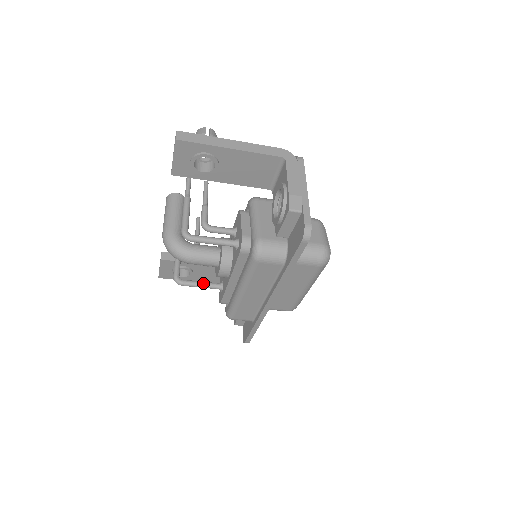
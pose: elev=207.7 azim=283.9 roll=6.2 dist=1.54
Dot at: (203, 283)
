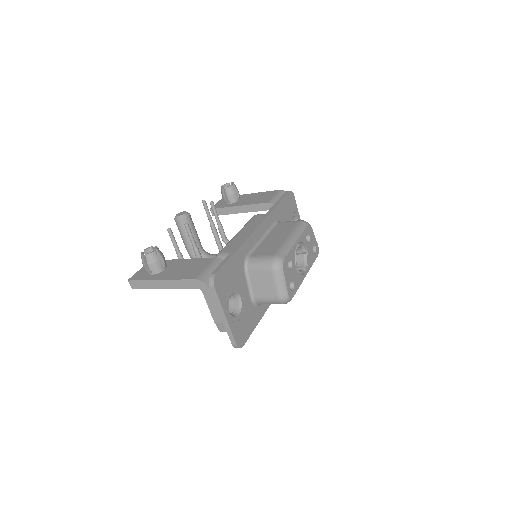
Dot at: occluded
